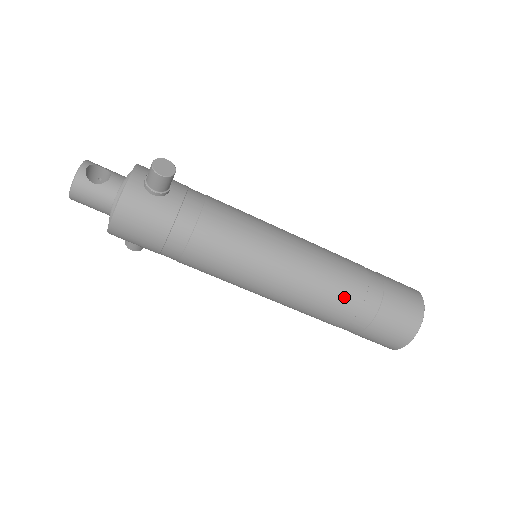
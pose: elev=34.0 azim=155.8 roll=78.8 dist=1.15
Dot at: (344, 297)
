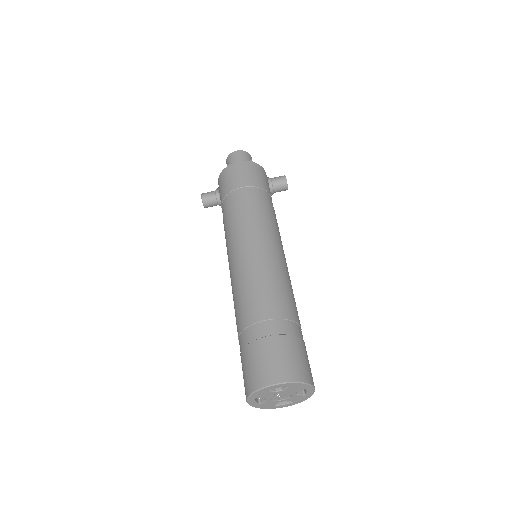
Dot at: (287, 303)
